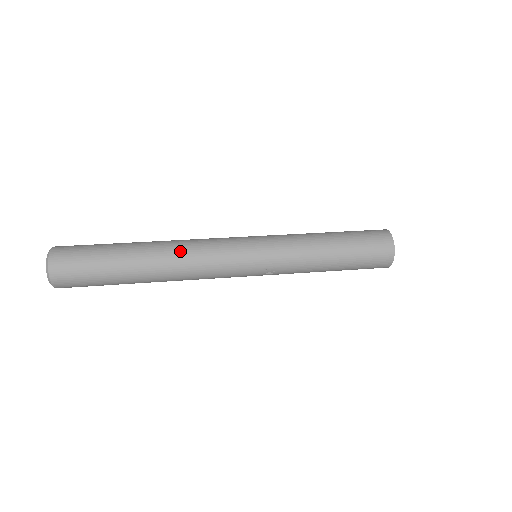
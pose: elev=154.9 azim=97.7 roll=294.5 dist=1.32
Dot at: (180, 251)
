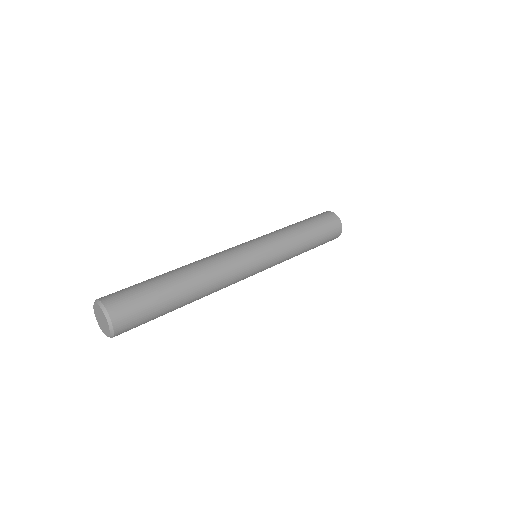
Dot at: (215, 278)
